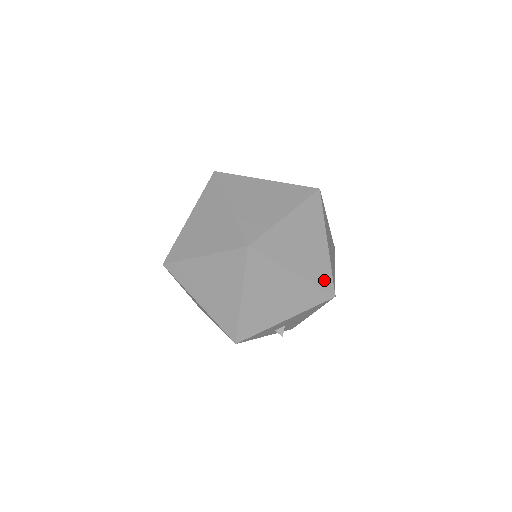
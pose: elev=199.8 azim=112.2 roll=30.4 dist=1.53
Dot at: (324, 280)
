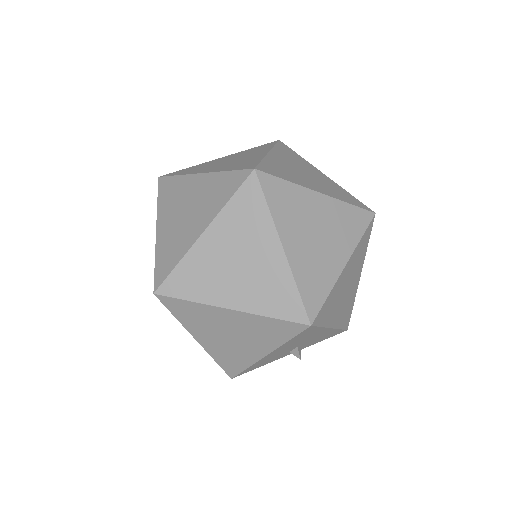
Dot at: (285, 306)
